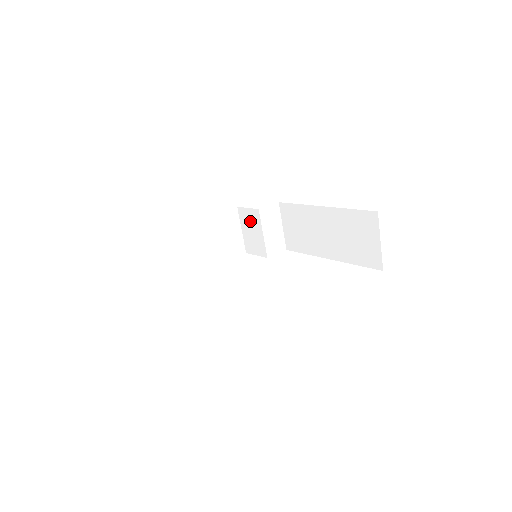
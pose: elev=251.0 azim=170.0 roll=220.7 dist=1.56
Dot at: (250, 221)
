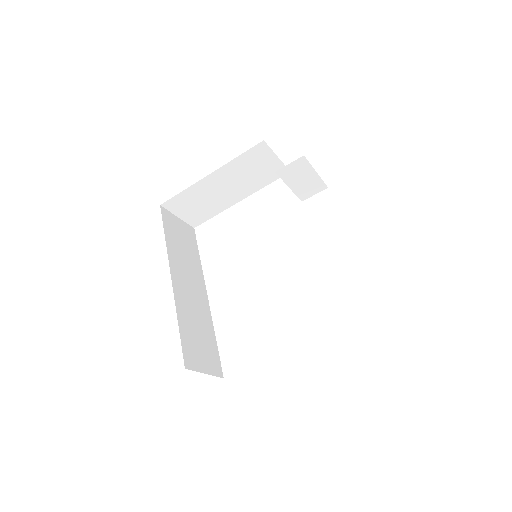
Dot at: occluded
